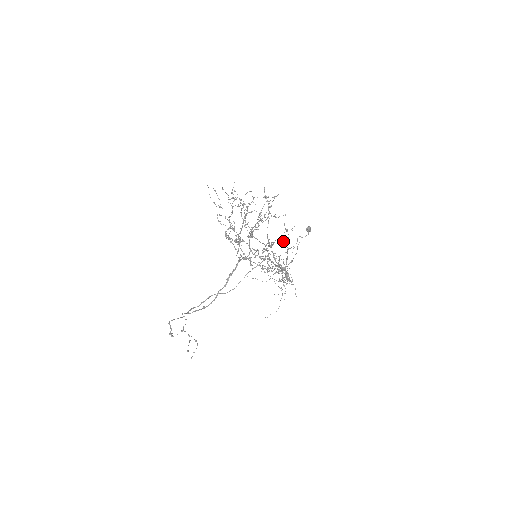
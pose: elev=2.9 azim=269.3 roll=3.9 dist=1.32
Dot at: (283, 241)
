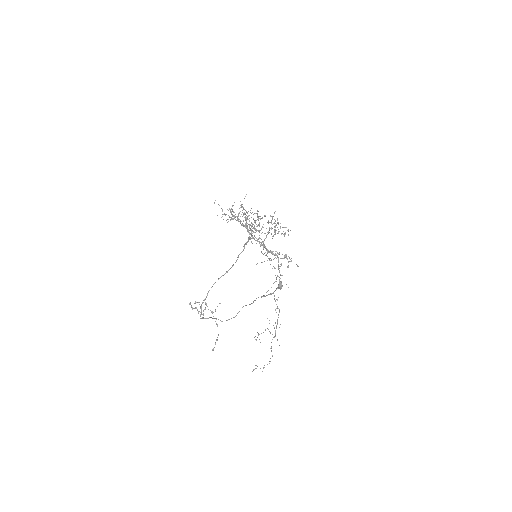
Dot at: occluded
